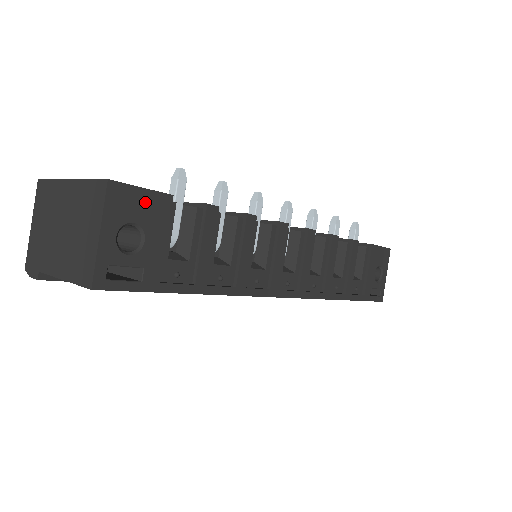
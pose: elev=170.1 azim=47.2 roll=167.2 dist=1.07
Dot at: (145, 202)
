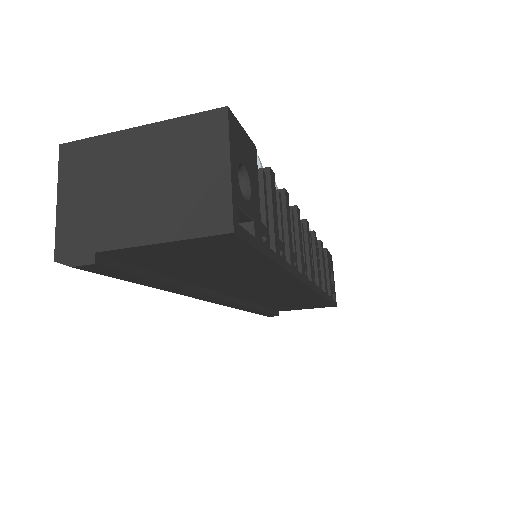
Dot at: (246, 145)
